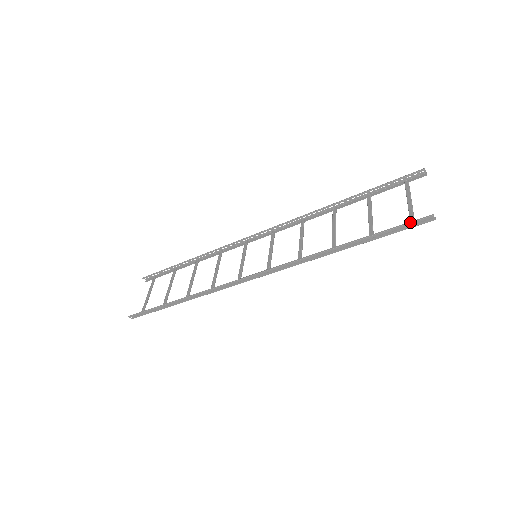
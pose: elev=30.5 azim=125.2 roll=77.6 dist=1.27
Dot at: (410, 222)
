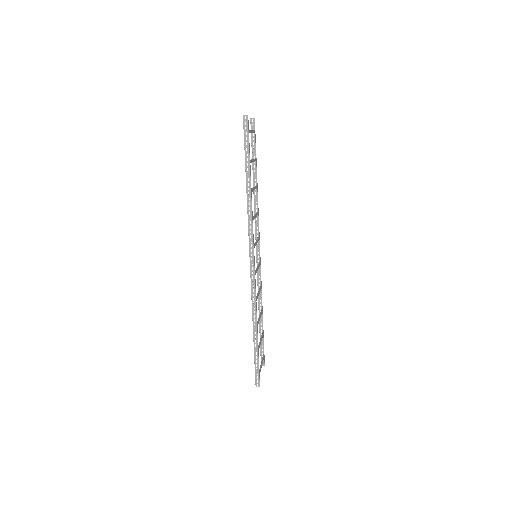
Dot at: occluded
